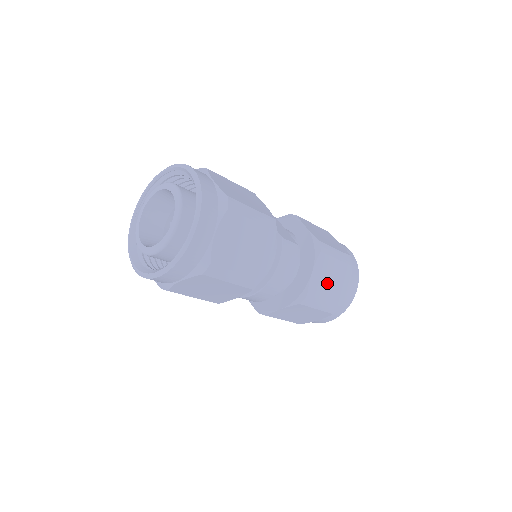
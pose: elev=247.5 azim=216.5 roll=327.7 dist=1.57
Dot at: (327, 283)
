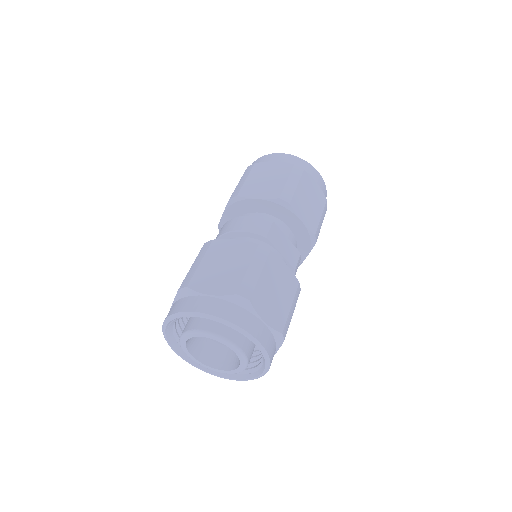
Dot at: occluded
